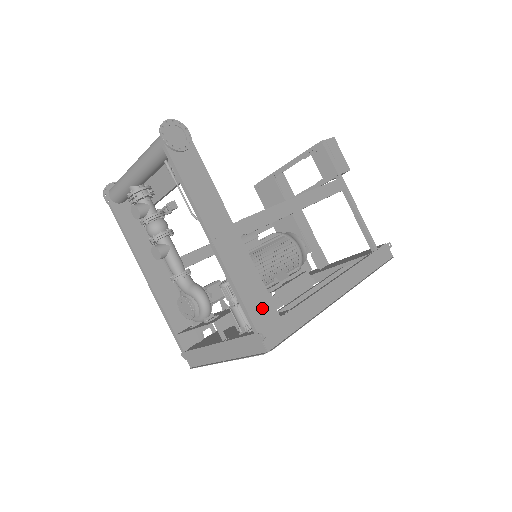
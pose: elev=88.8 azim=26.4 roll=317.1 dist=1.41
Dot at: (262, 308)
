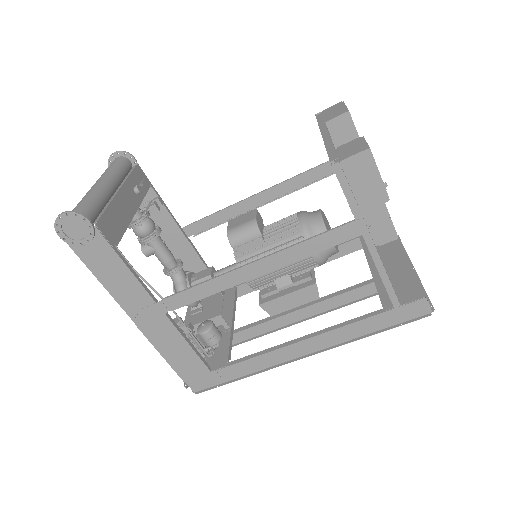
Dot at: (190, 366)
